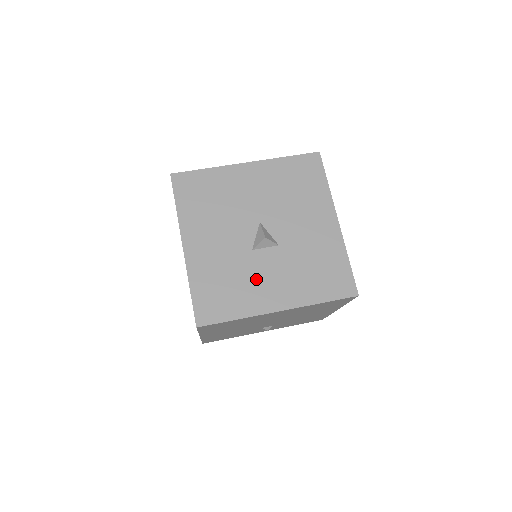
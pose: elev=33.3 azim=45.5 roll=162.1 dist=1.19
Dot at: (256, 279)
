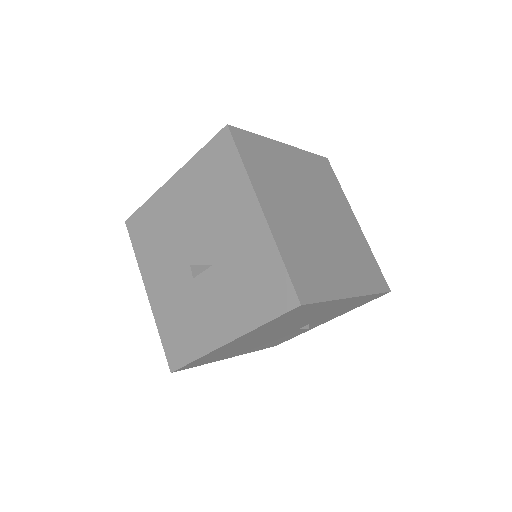
Dot at: (202, 311)
